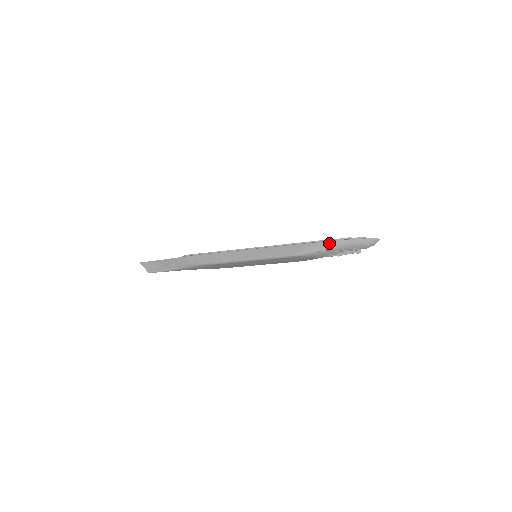
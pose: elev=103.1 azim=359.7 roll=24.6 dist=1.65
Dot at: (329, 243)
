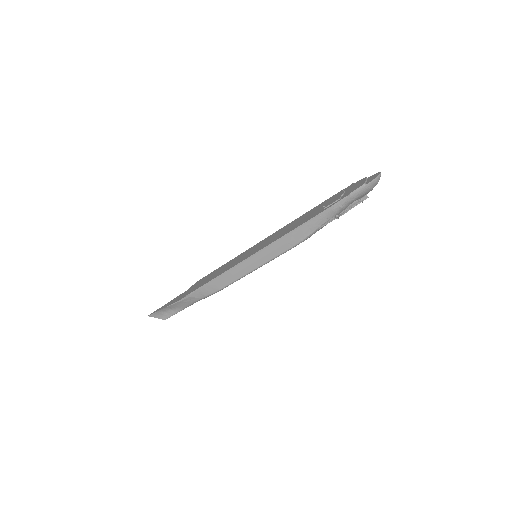
Dot at: (328, 213)
